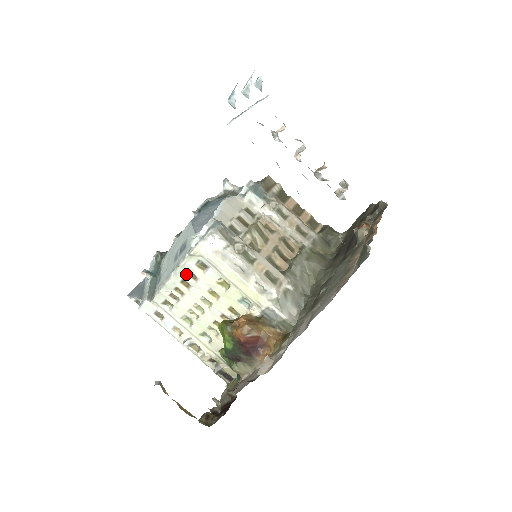
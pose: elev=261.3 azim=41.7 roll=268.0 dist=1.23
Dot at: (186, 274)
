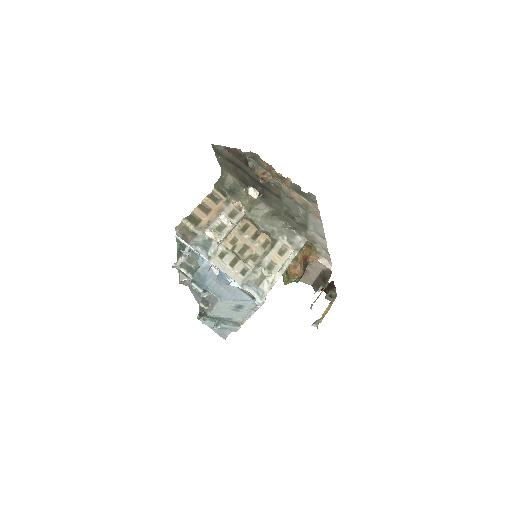
Dot at: occluded
